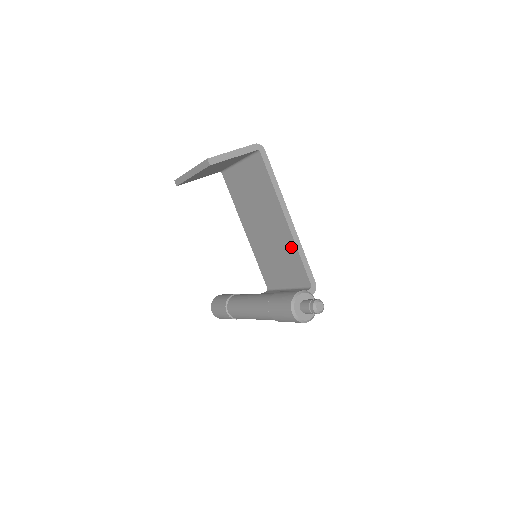
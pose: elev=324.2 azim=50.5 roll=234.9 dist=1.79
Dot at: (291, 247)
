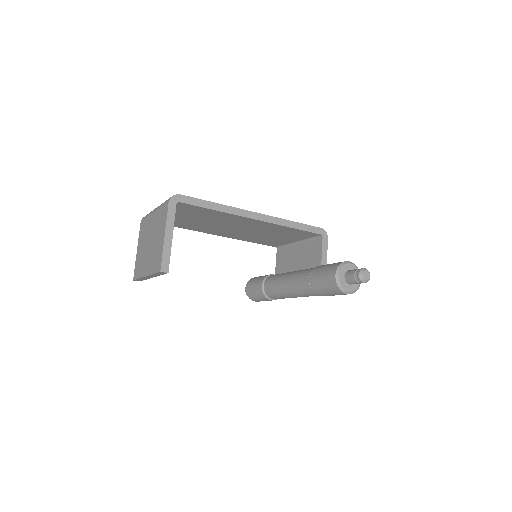
Dot at: (278, 228)
